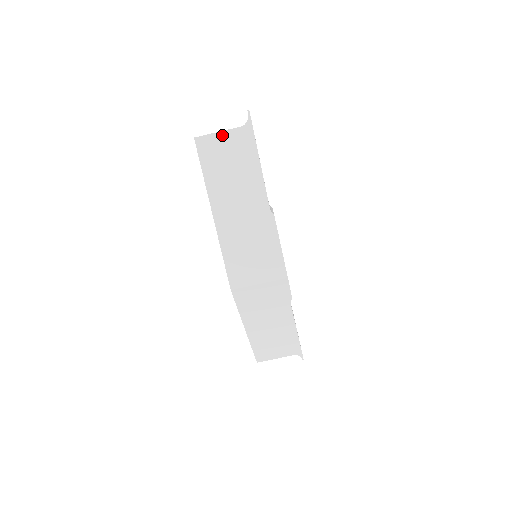
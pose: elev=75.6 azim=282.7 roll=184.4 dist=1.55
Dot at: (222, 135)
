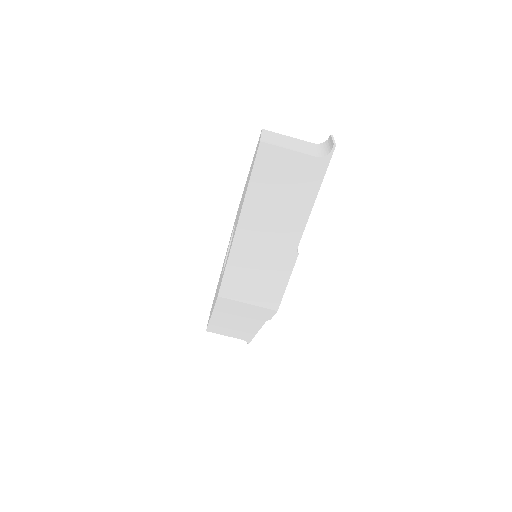
Dot at: (292, 155)
